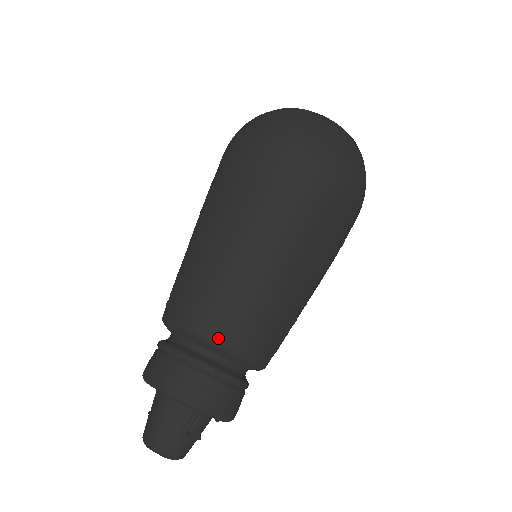
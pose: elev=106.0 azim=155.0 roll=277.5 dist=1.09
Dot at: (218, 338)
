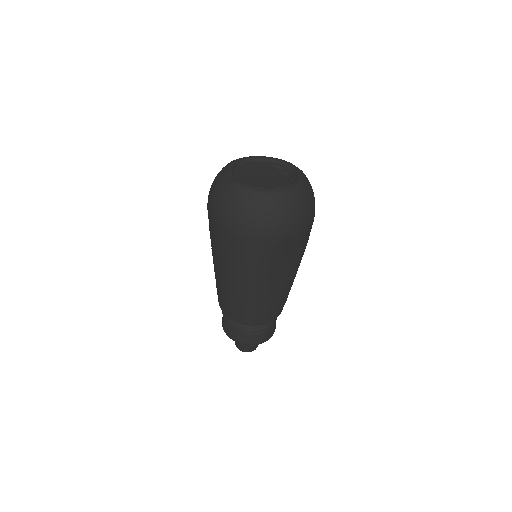
Dot at: (244, 323)
